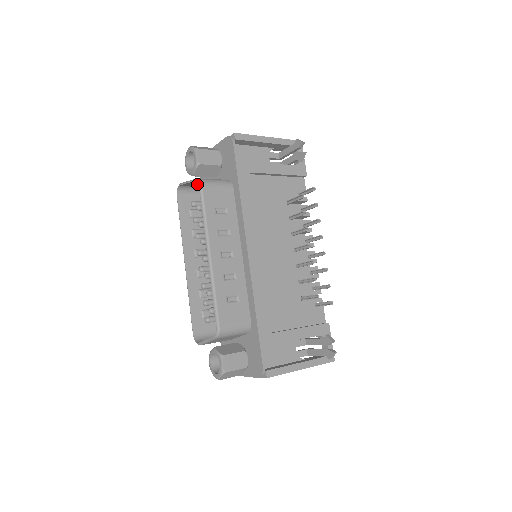
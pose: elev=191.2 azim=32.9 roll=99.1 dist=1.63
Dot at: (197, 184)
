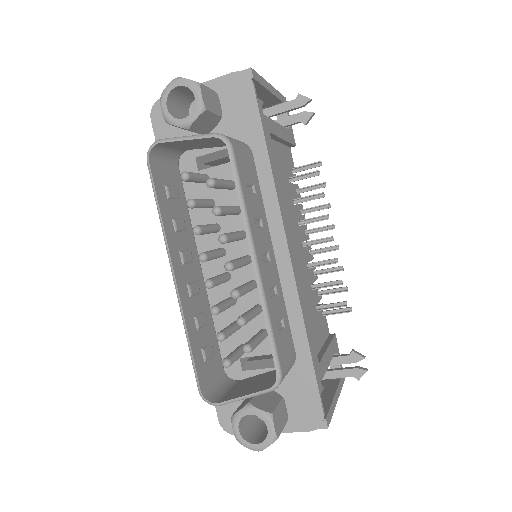
Dot at: (188, 143)
